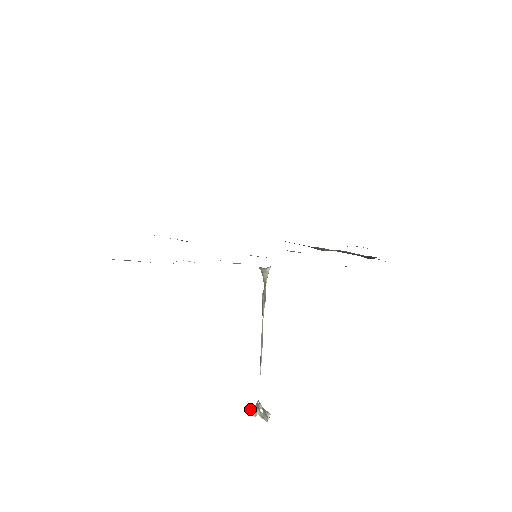
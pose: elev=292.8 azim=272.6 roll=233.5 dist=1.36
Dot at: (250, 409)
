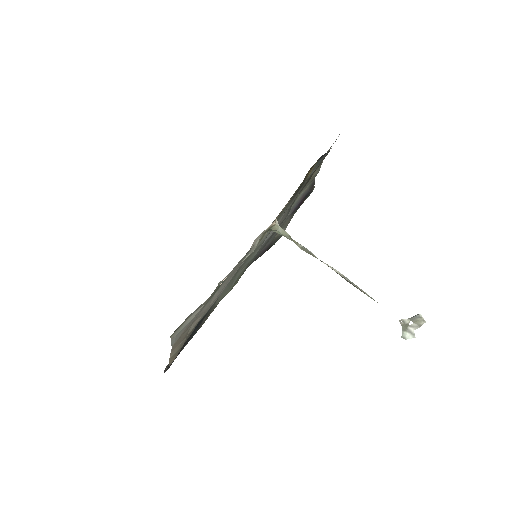
Dot at: (405, 338)
